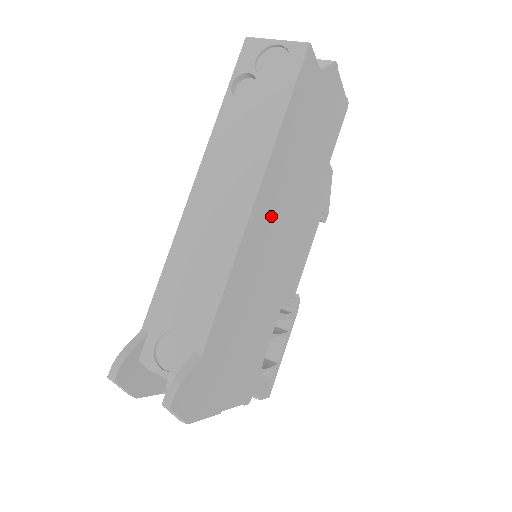
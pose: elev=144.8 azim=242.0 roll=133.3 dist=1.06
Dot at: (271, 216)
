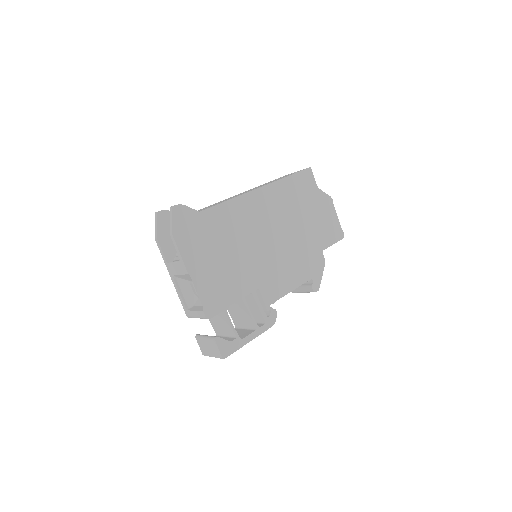
Dot at: (266, 211)
